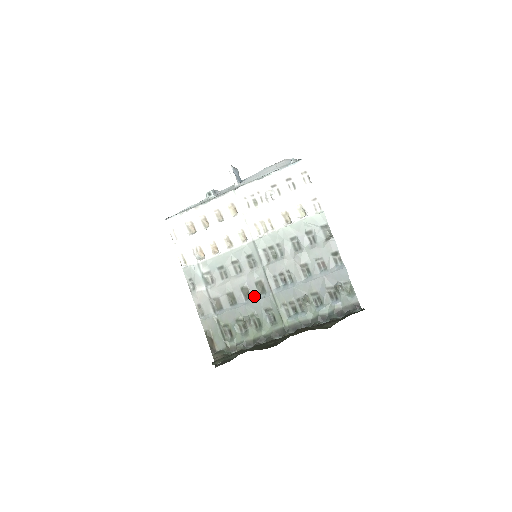
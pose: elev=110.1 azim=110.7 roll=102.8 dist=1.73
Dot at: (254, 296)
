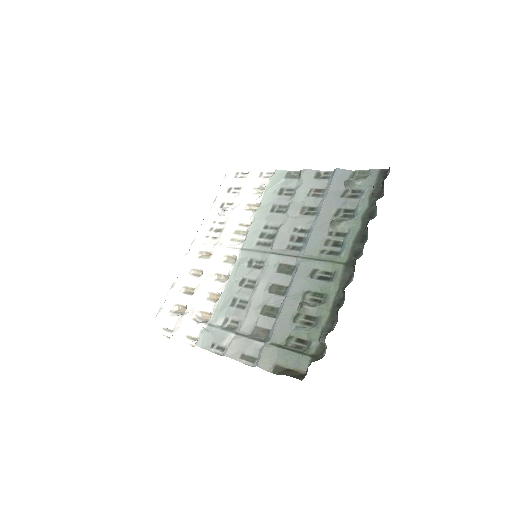
Dot at: (287, 282)
